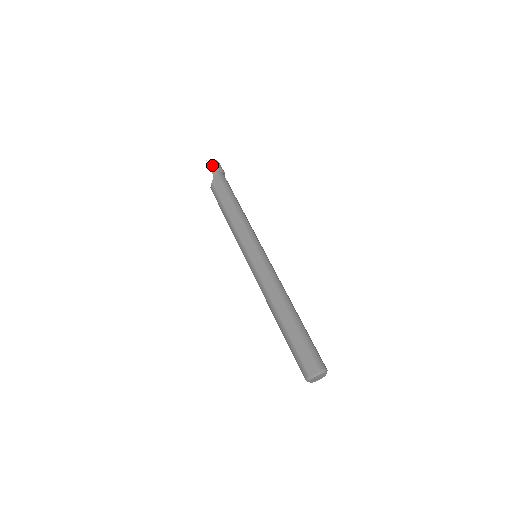
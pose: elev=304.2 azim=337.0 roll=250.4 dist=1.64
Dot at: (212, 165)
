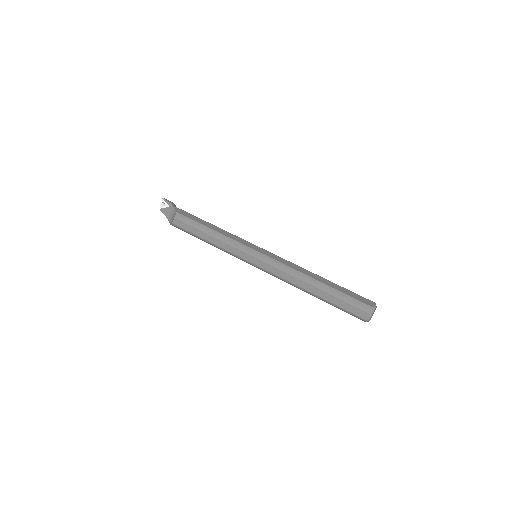
Dot at: (170, 201)
